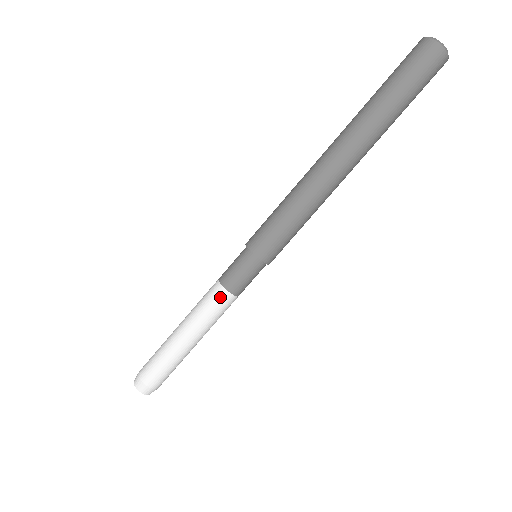
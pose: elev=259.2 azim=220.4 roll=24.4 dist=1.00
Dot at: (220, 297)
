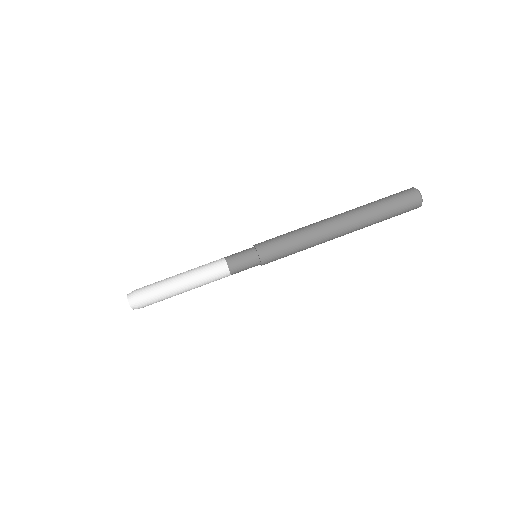
Dot at: (220, 266)
